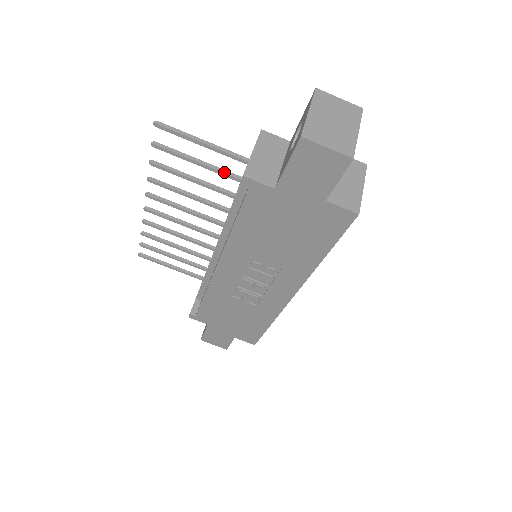
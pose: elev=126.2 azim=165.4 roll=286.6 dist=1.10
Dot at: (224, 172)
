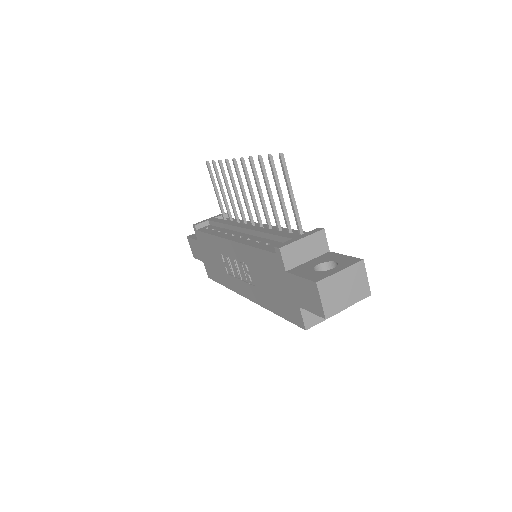
Dot at: (285, 214)
